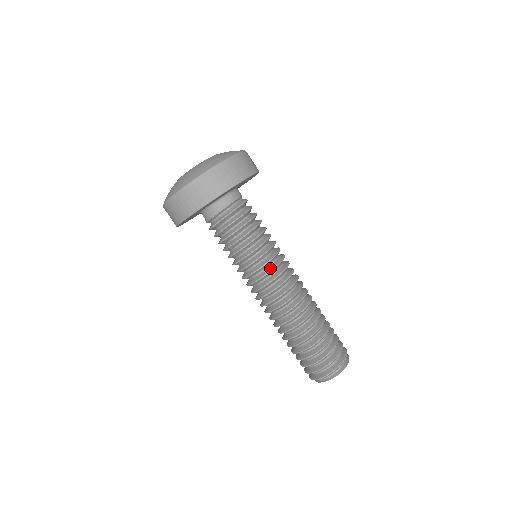
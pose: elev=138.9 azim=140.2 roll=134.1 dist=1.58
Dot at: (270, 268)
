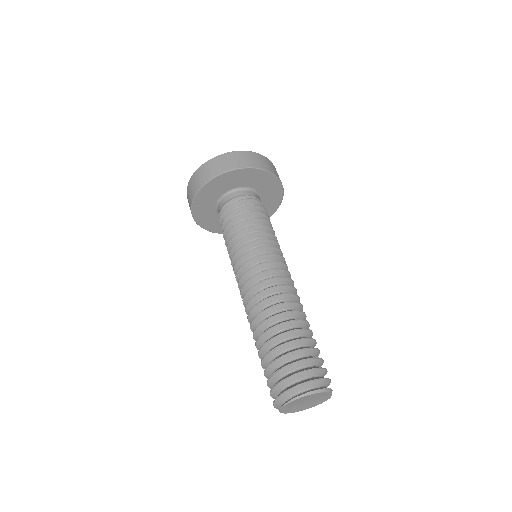
Dot at: (252, 258)
